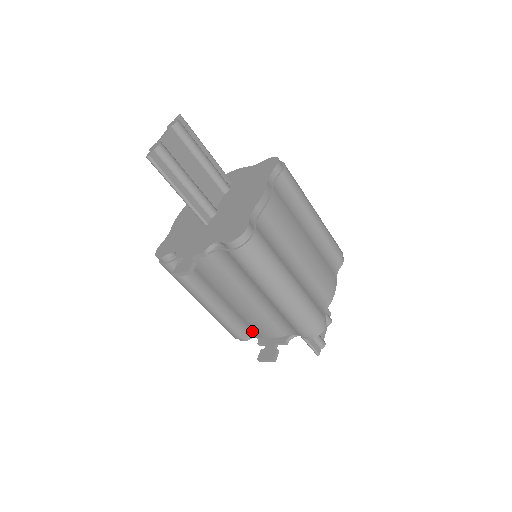
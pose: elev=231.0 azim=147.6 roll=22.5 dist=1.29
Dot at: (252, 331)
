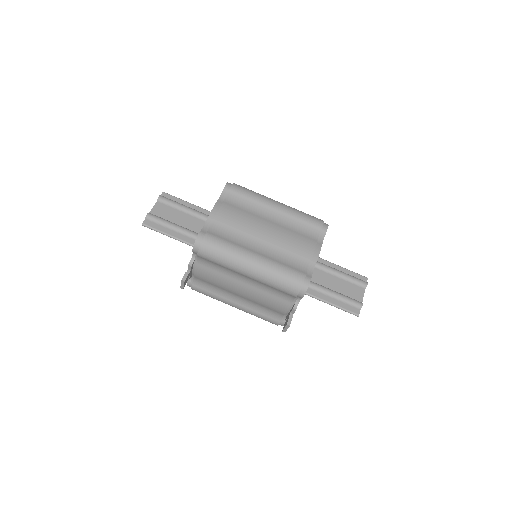
Dot at: (277, 313)
